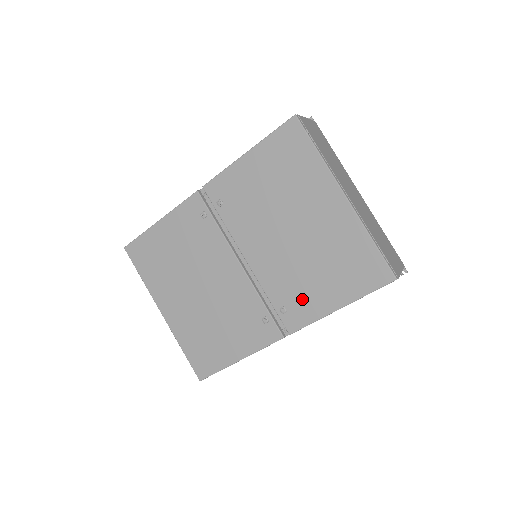
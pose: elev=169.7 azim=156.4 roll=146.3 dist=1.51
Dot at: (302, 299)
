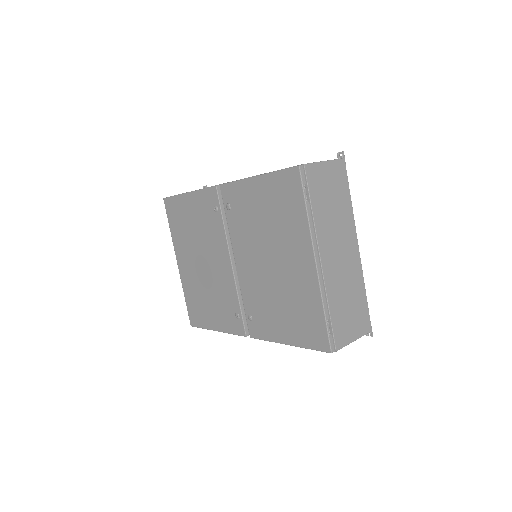
Dot at: (264, 319)
